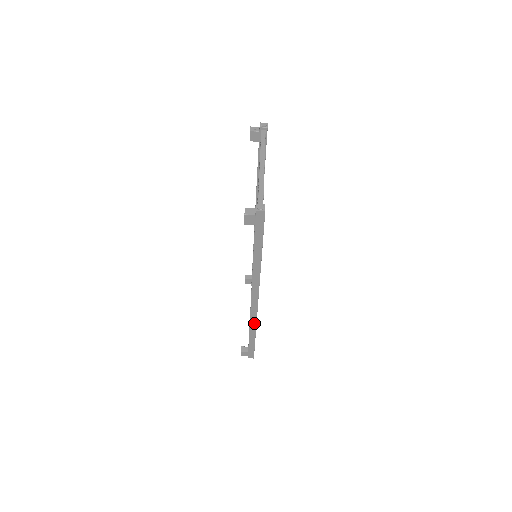
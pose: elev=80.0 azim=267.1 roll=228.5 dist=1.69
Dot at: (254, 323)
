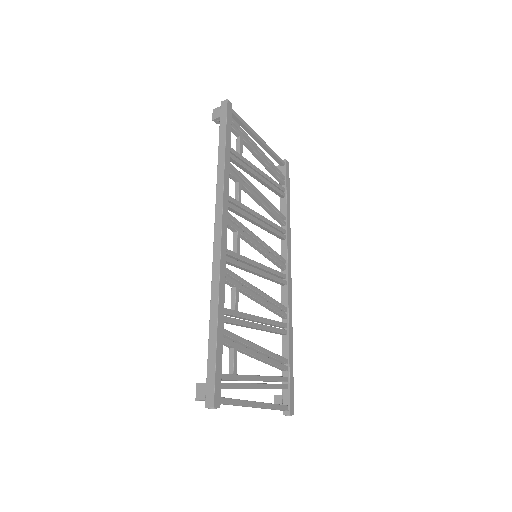
Dot at: occluded
